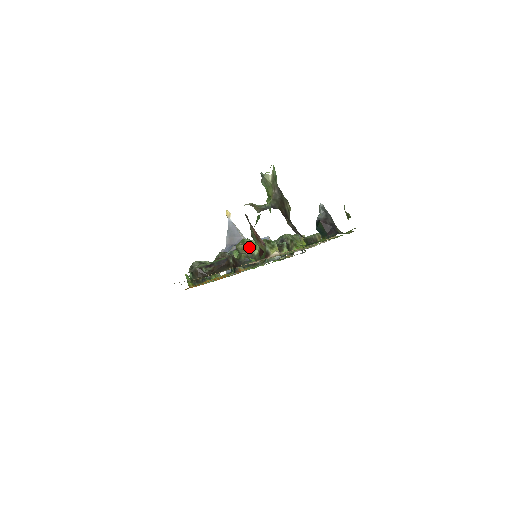
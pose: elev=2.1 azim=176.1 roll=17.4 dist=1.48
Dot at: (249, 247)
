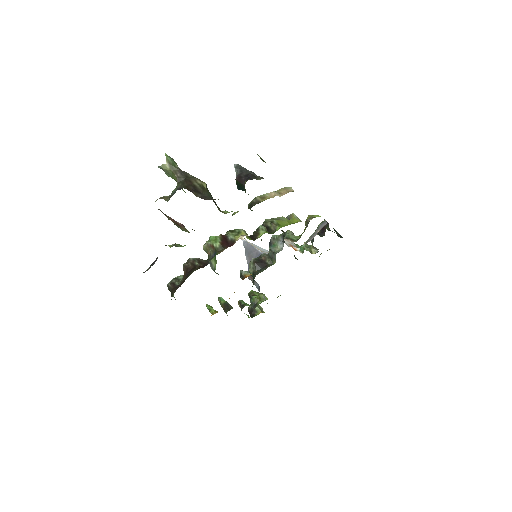
Dot at: (209, 243)
